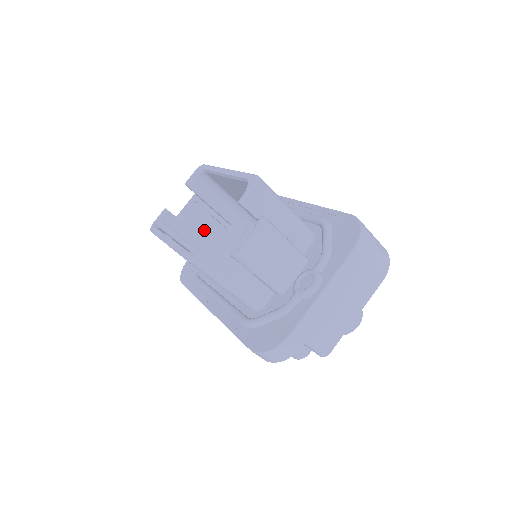
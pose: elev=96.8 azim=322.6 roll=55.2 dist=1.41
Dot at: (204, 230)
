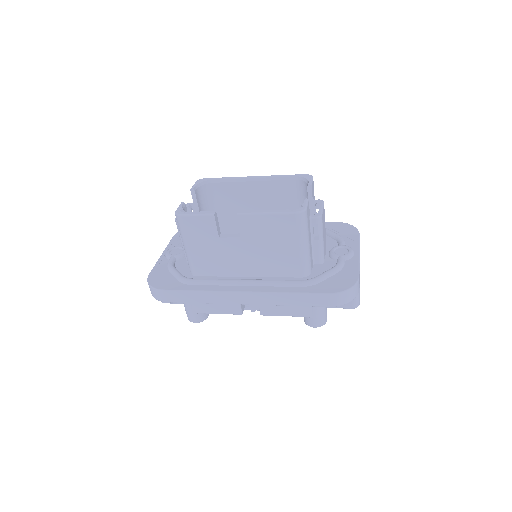
Dot at: occluded
